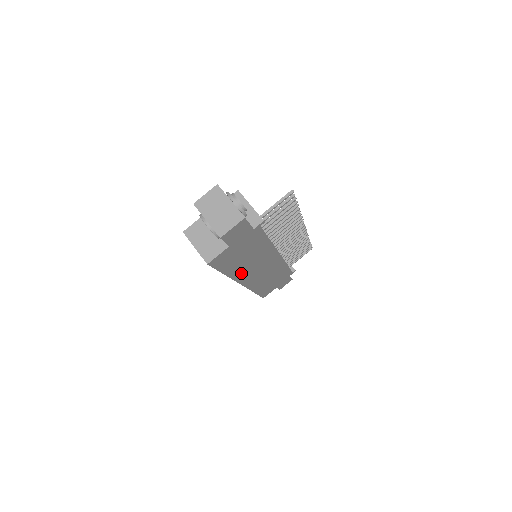
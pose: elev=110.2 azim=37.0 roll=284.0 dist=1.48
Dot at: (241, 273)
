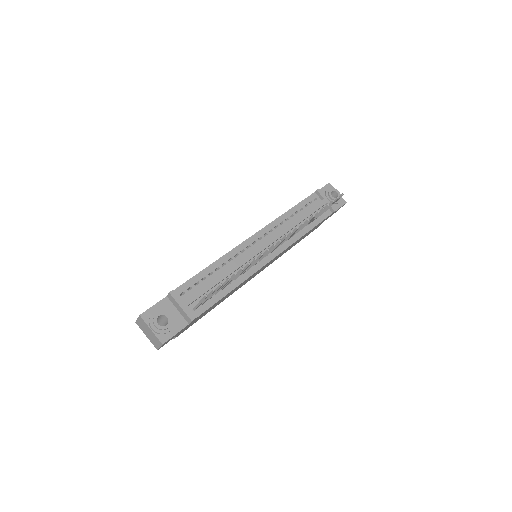
Dot at: occluded
